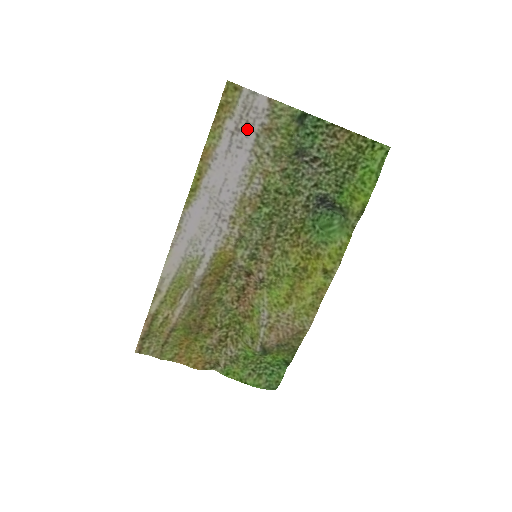
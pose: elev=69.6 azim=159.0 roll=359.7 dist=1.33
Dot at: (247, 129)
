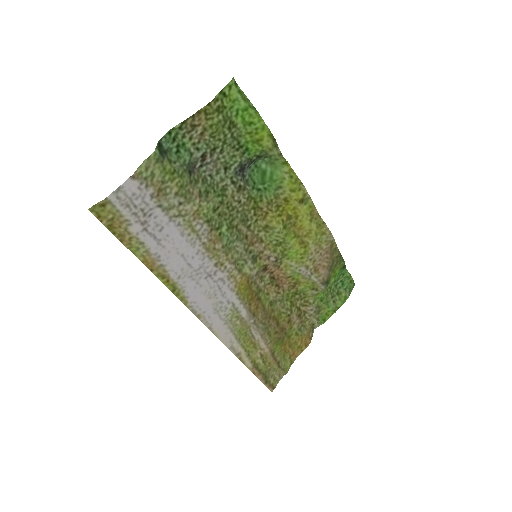
Dot at: (148, 213)
